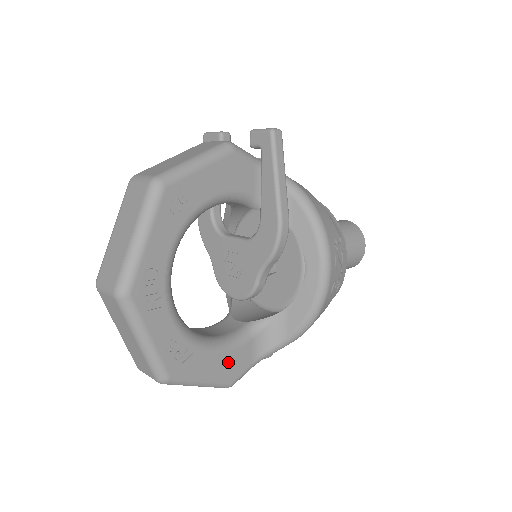
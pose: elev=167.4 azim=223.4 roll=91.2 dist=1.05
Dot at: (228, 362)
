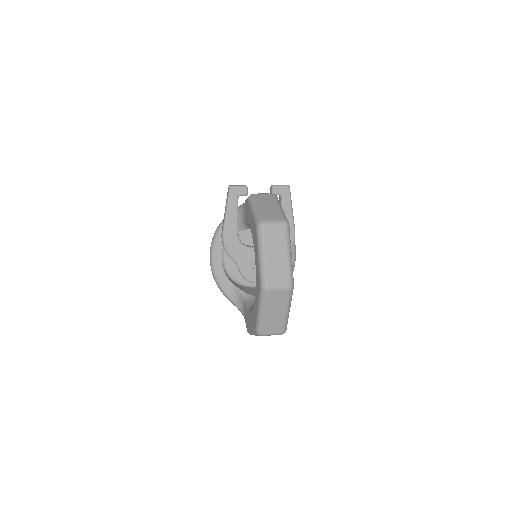
Dot at: occluded
